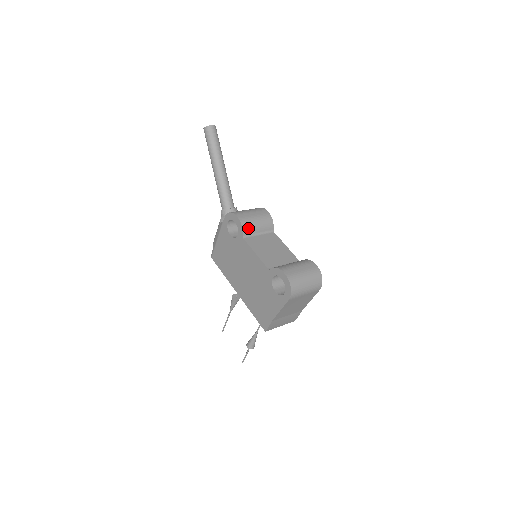
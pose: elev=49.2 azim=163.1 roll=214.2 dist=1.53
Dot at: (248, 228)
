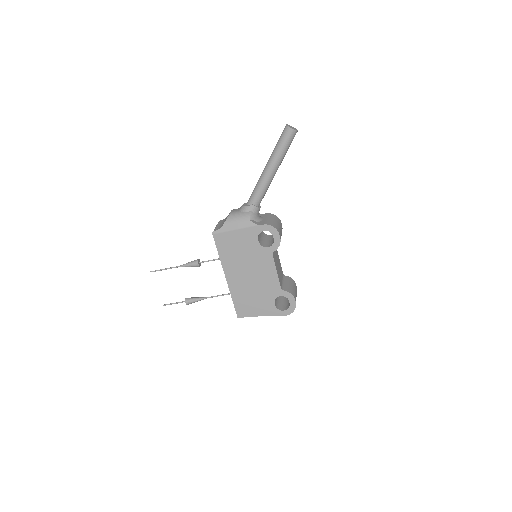
Dot at: occluded
